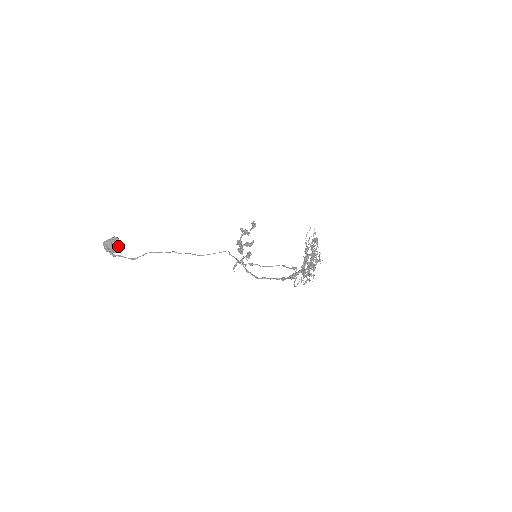
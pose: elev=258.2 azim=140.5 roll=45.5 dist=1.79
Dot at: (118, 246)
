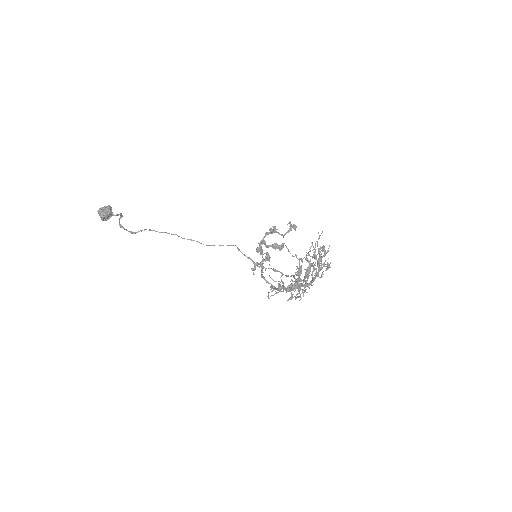
Dot at: (106, 214)
